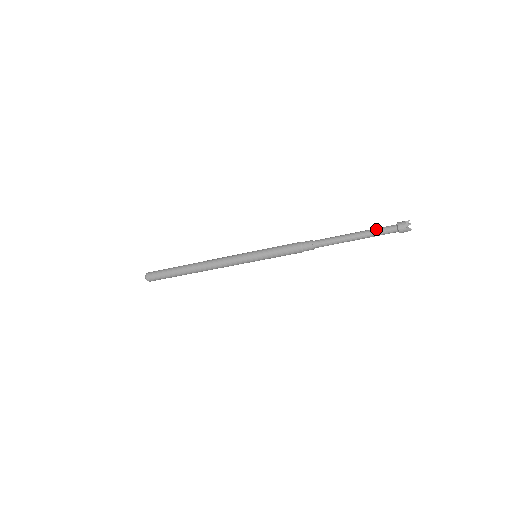
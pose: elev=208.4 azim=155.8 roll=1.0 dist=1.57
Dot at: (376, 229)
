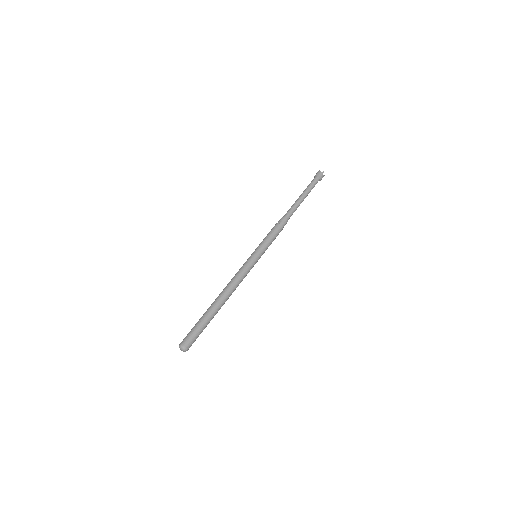
Dot at: (307, 186)
